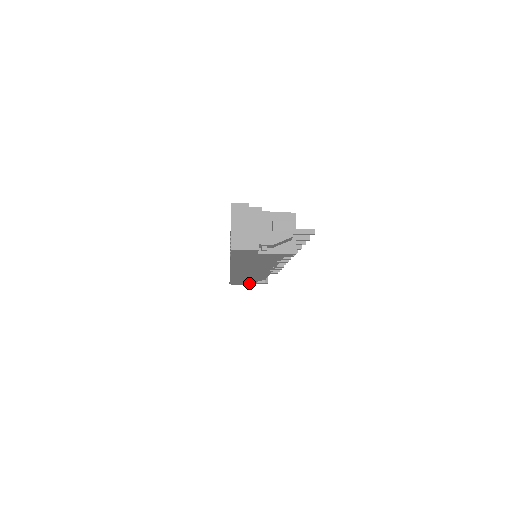
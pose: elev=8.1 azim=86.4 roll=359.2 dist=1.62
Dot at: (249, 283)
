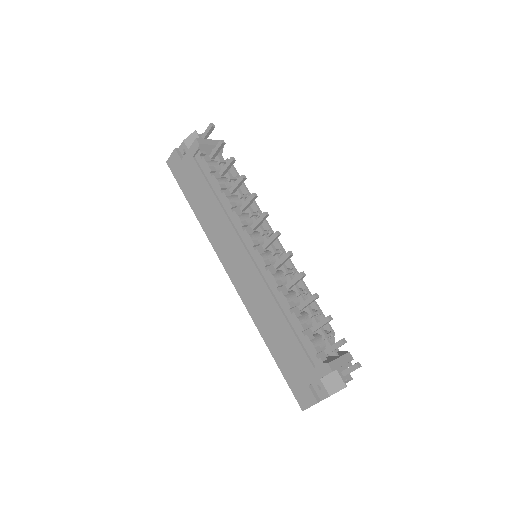
Dot at: (313, 383)
